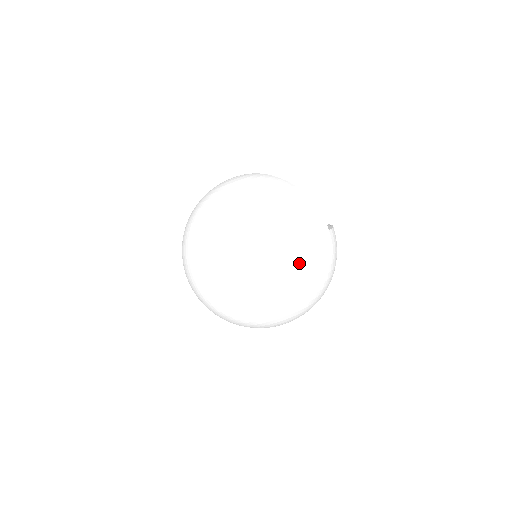
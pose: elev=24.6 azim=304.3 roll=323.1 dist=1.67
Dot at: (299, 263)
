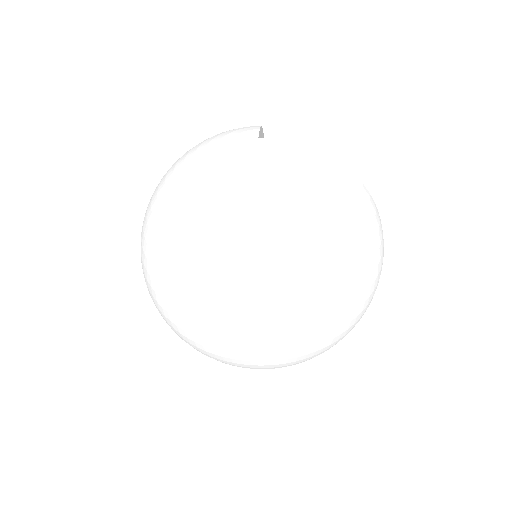
Dot at: (360, 317)
